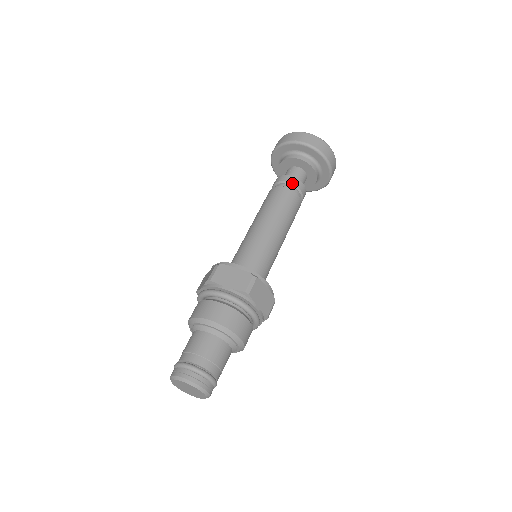
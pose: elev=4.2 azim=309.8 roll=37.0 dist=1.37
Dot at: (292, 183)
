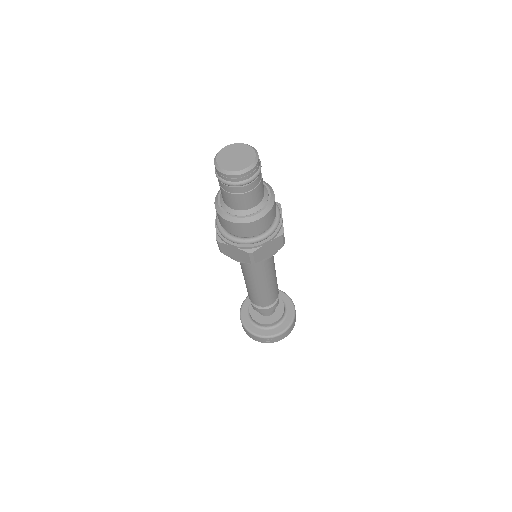
Dot at: occluded
